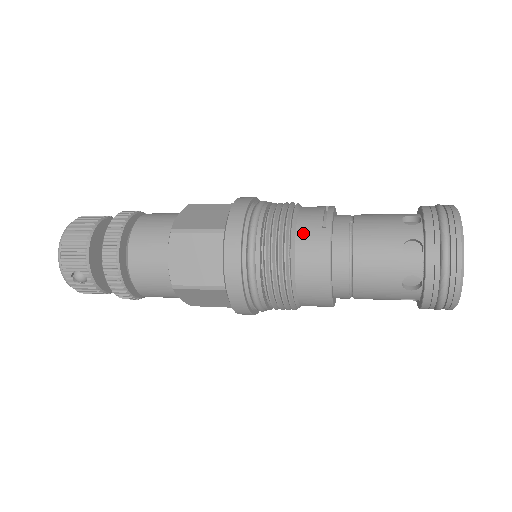
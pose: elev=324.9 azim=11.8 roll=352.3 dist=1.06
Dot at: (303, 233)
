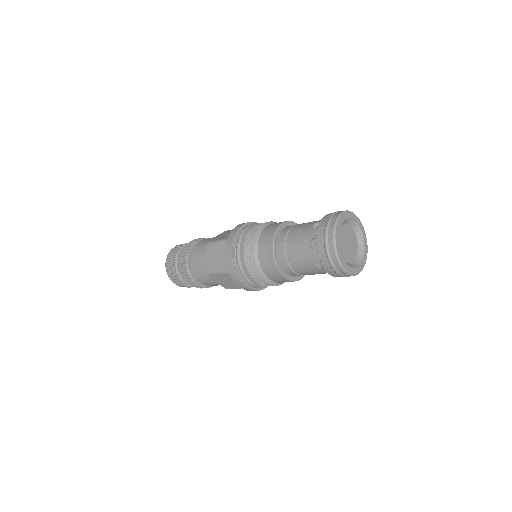
Dot at: (264, 266)
